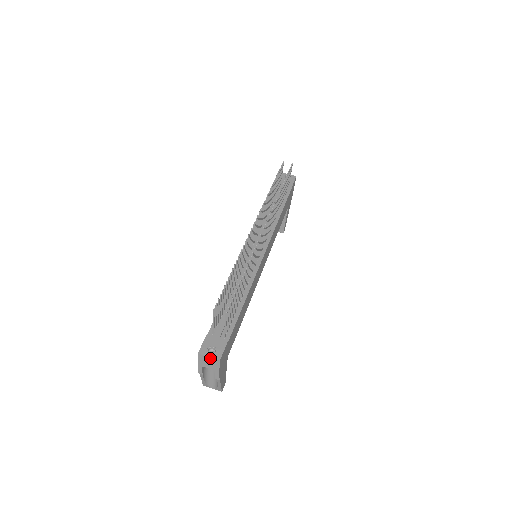
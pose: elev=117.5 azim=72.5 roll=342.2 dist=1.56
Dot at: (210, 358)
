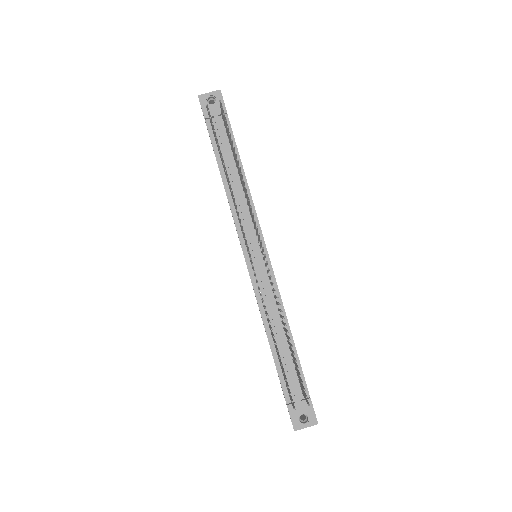
Dot at: occluded
